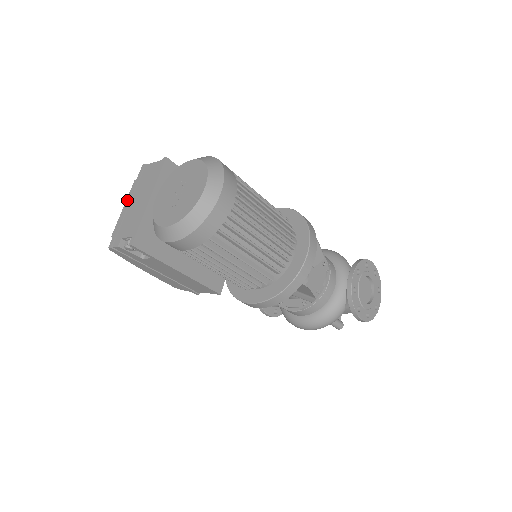
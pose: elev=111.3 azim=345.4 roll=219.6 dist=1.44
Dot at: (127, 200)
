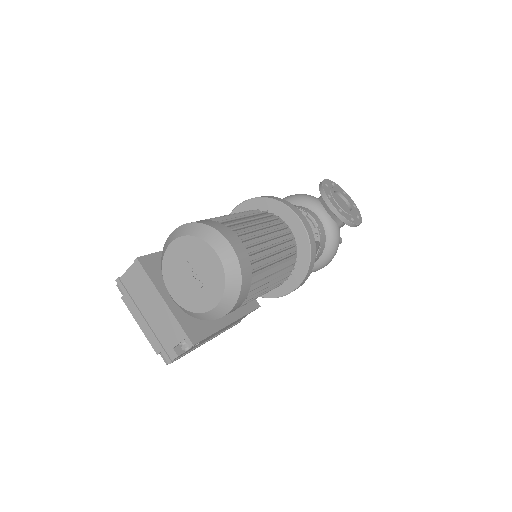
Dot at: (135, 318)
